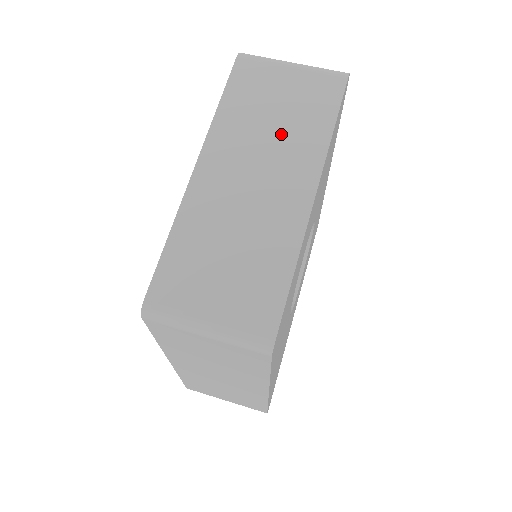
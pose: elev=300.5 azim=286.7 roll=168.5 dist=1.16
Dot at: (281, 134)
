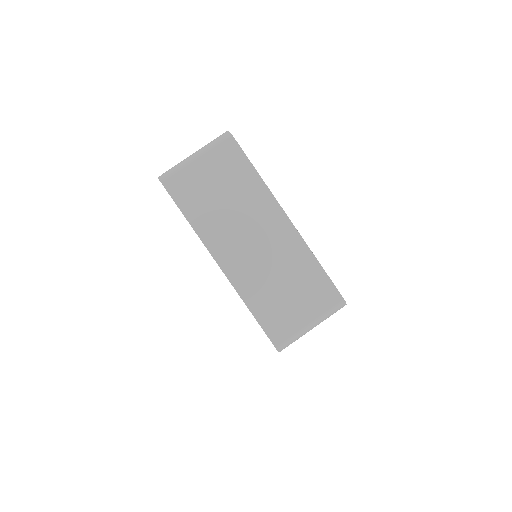
Dot at: (238, 204)
